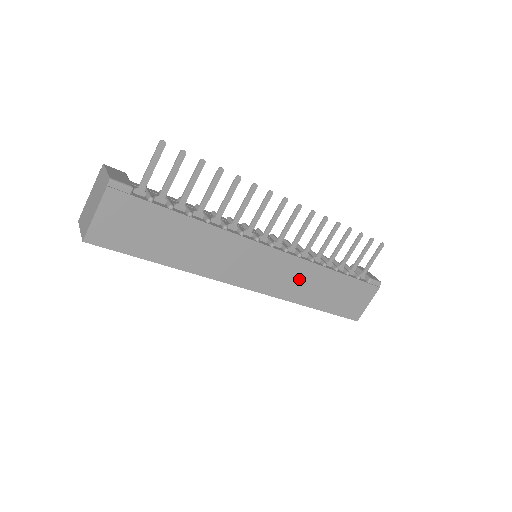
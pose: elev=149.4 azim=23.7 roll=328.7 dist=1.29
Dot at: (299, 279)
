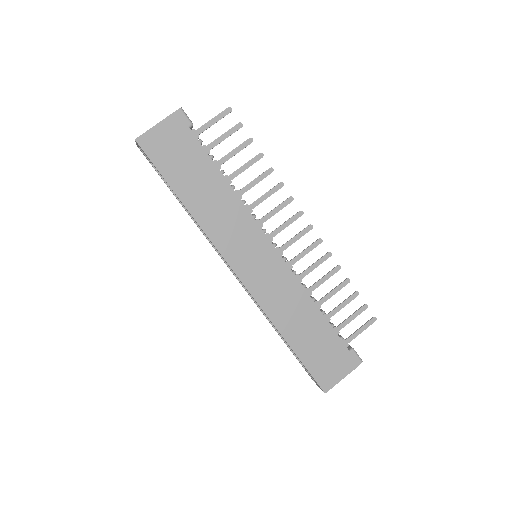
Dot at: (285, 297)
